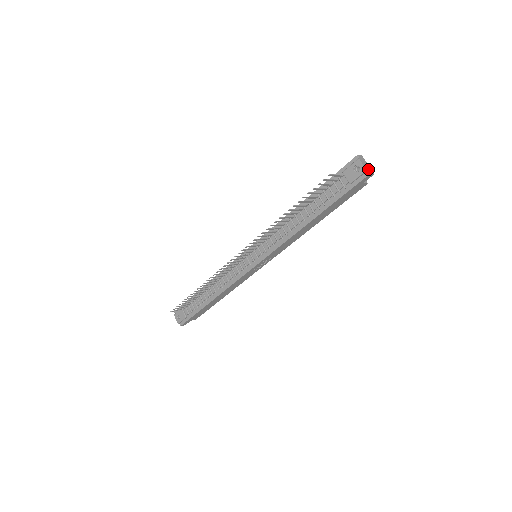
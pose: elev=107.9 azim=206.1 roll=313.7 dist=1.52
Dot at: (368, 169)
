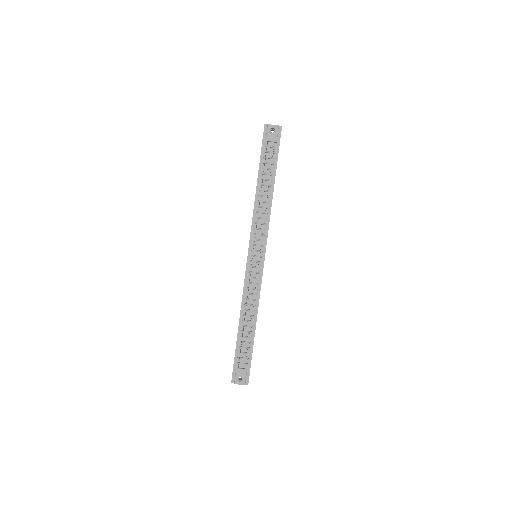
Dot at: (277, 126)
